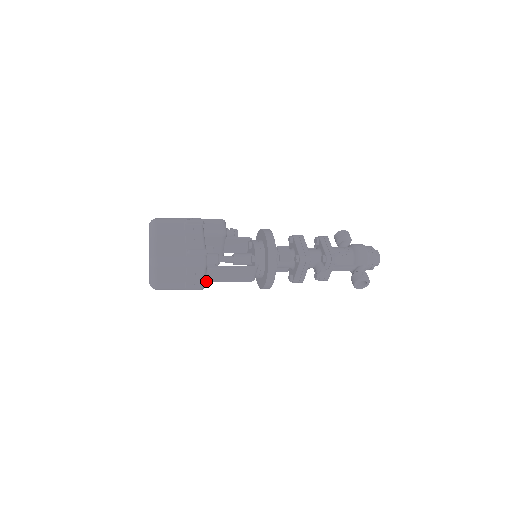
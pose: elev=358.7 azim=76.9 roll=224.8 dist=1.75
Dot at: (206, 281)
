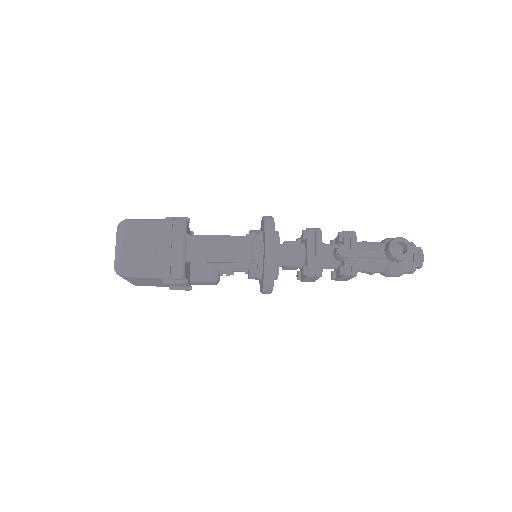
Dot at: (187, 259)
